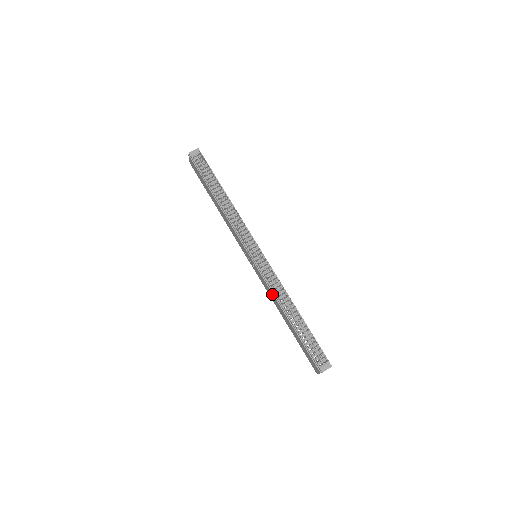
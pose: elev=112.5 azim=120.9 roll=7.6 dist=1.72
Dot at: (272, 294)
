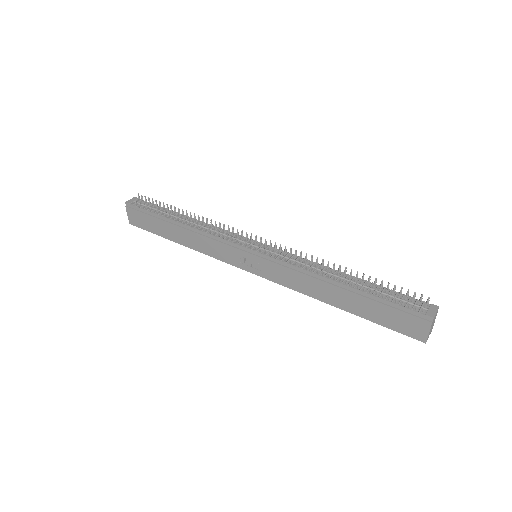
Dot at: (301, 275)
